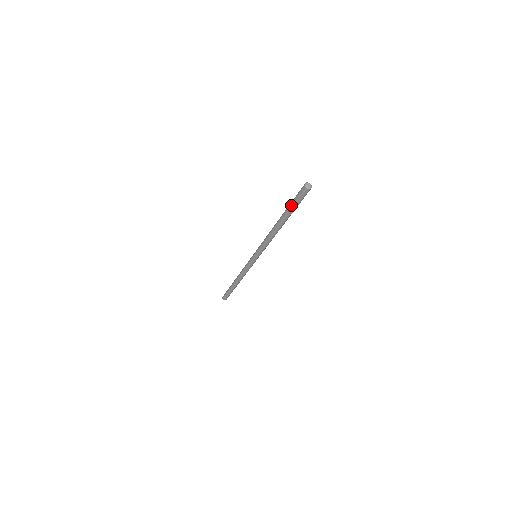
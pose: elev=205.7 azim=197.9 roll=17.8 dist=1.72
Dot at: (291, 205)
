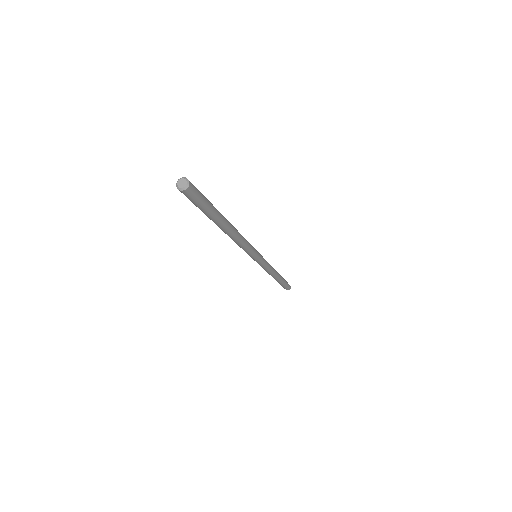
Dot at: occluded
